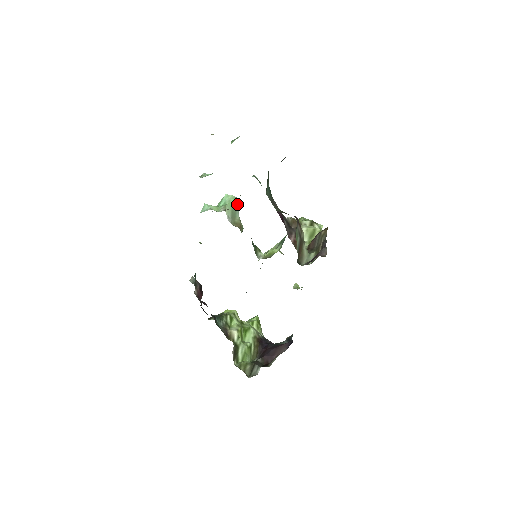
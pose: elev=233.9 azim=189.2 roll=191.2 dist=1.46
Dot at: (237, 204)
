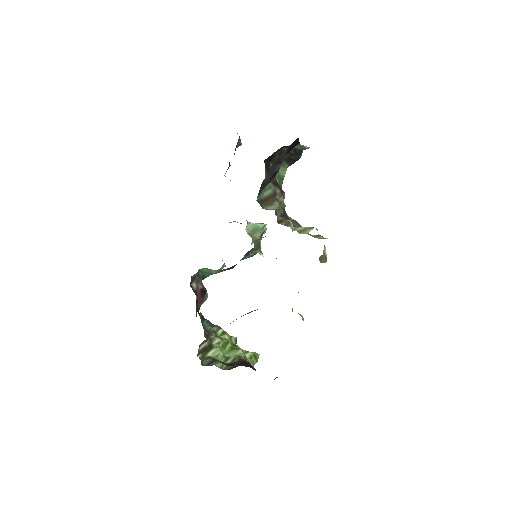
Dot at: (264, 228)
